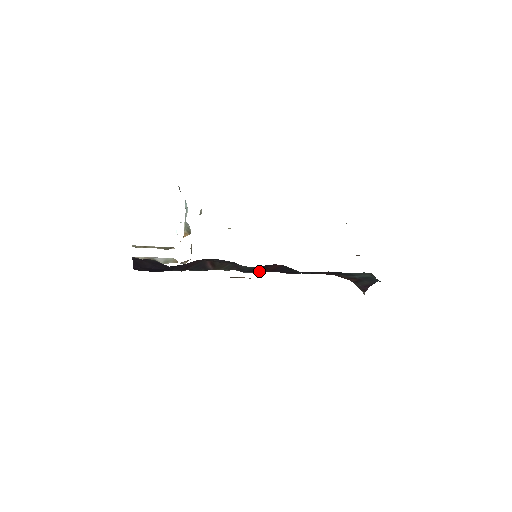
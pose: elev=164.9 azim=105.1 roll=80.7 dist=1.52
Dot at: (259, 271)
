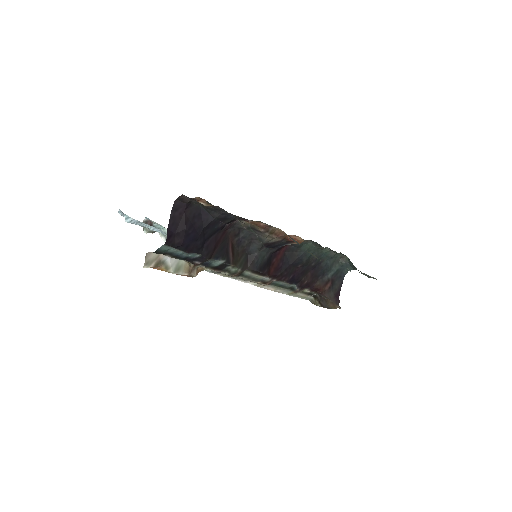
Dot at: (267, 270)
